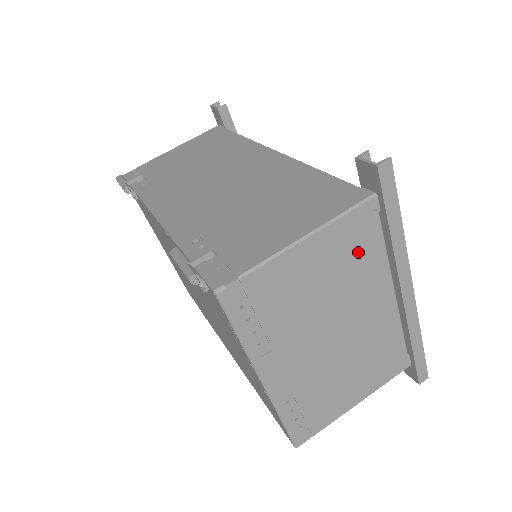
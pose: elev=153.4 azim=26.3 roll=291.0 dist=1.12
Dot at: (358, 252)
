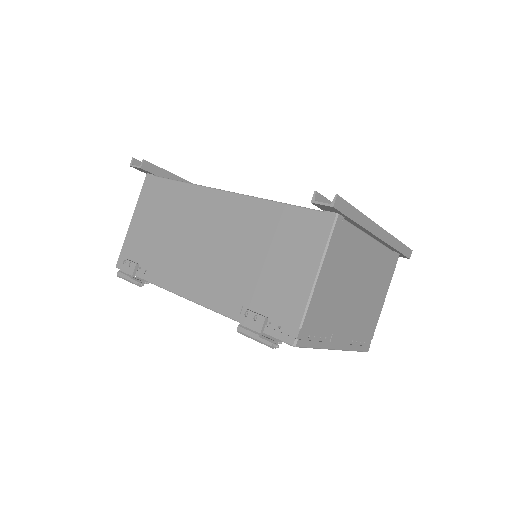
Dot at: (345, 247)
